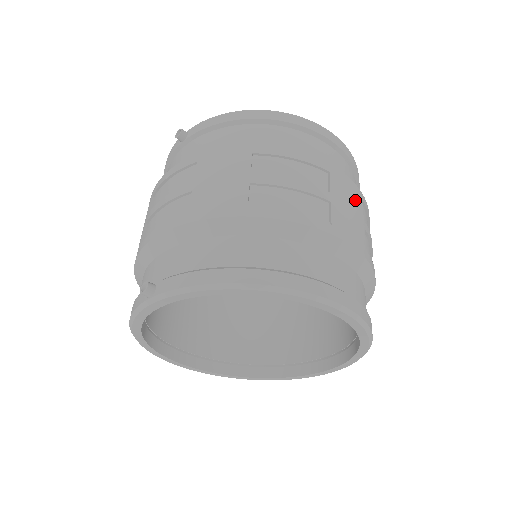
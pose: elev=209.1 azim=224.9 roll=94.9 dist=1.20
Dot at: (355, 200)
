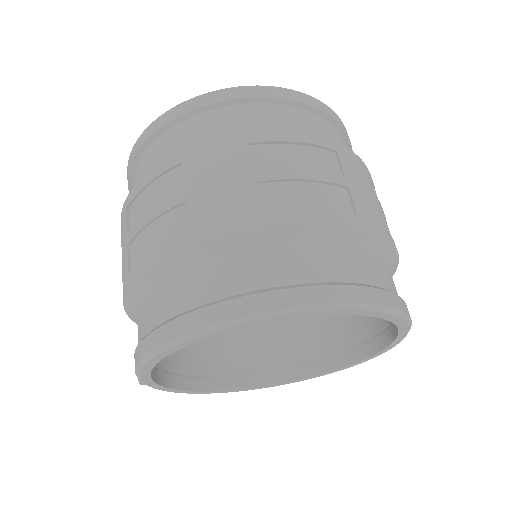
Dot at: (228, 160)
